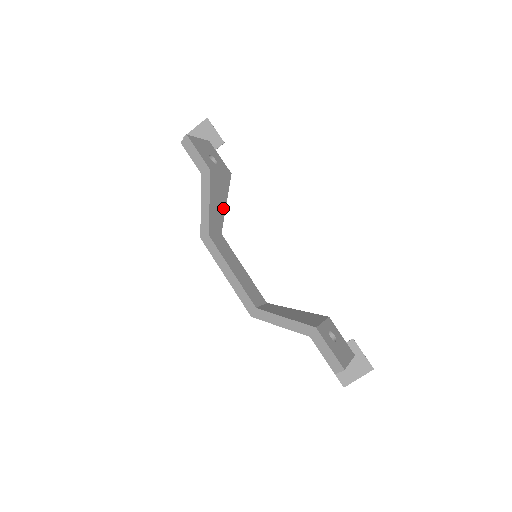
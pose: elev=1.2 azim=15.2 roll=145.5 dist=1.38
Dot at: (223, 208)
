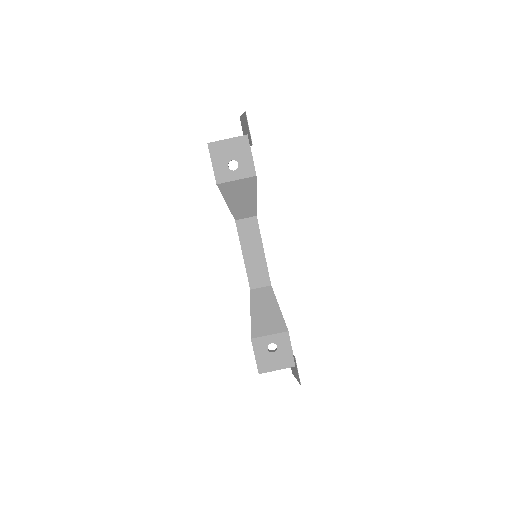
Dot at: (252, 200)
